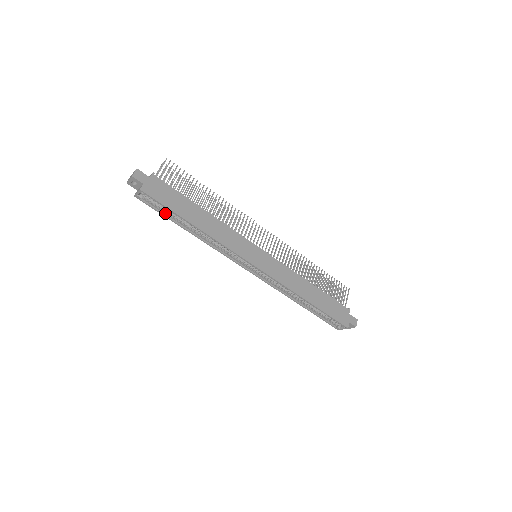
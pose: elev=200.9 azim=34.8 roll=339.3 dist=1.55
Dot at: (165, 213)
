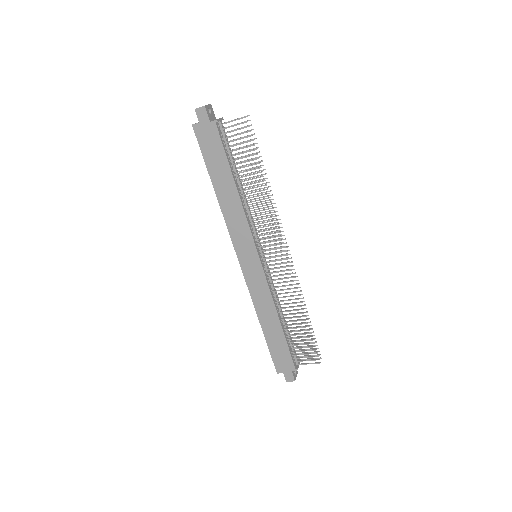
Dot at: occluded
